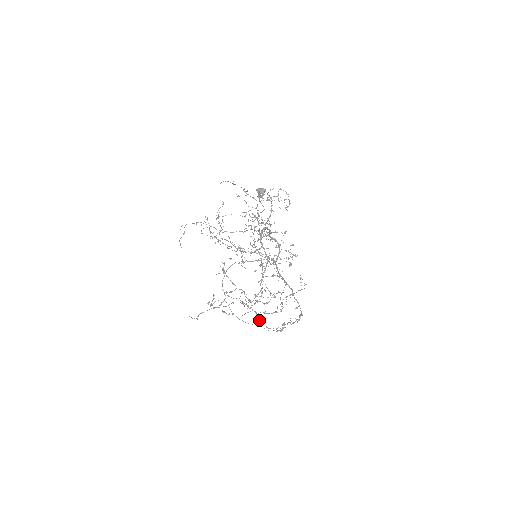
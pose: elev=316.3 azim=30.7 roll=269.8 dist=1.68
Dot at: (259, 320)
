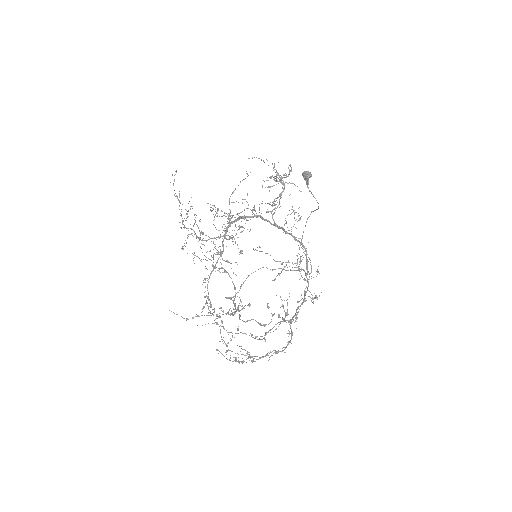
Dot at: occluded
